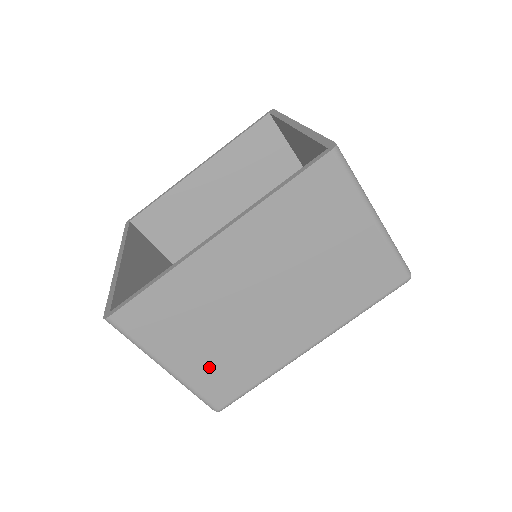
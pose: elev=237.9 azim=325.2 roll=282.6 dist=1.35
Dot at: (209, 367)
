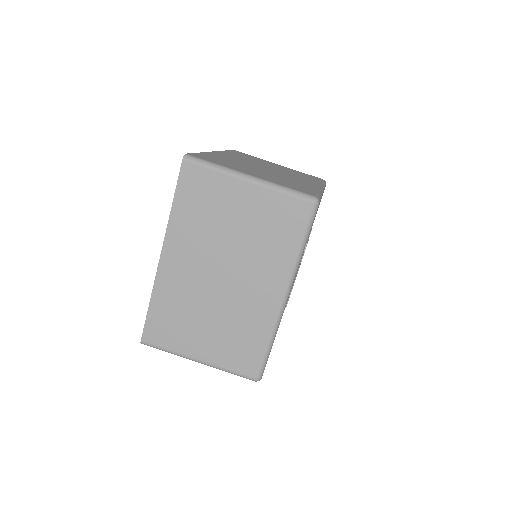
Dot at: (276, 180)
